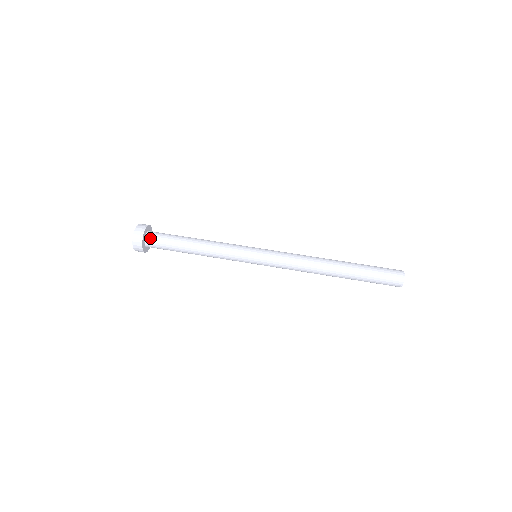
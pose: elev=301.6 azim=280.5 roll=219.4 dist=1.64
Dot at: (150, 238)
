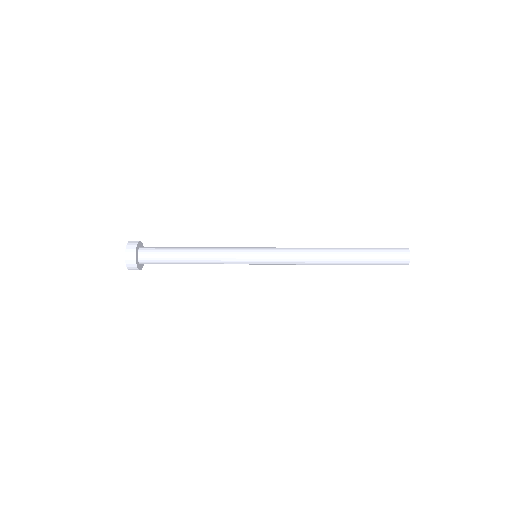
Dot at: occluded
